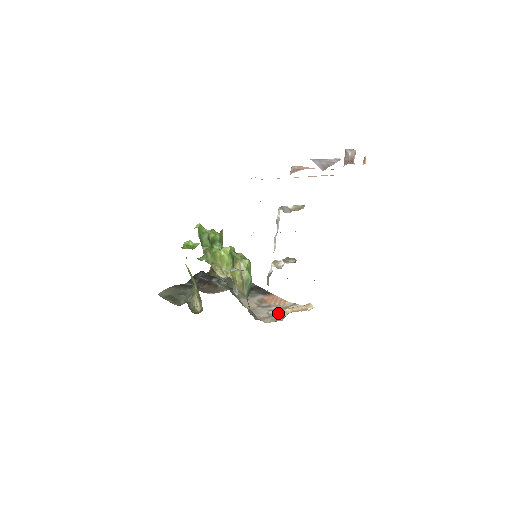
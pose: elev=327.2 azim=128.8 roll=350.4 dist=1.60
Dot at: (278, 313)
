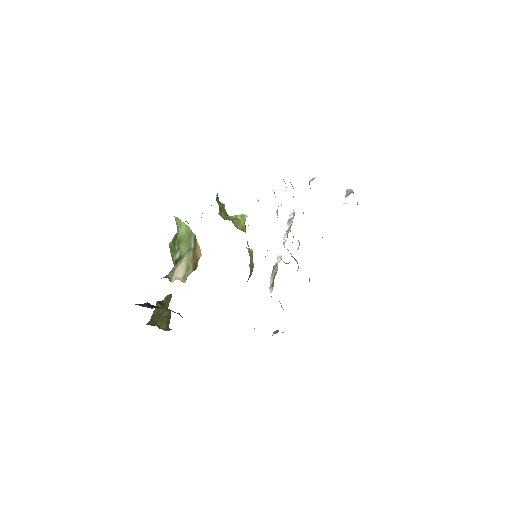
Dot at: occluded
